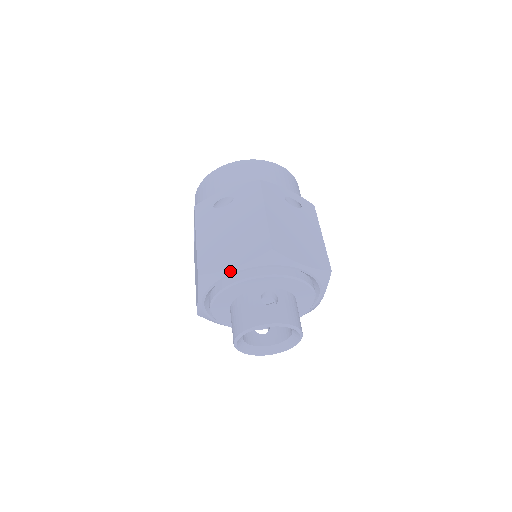
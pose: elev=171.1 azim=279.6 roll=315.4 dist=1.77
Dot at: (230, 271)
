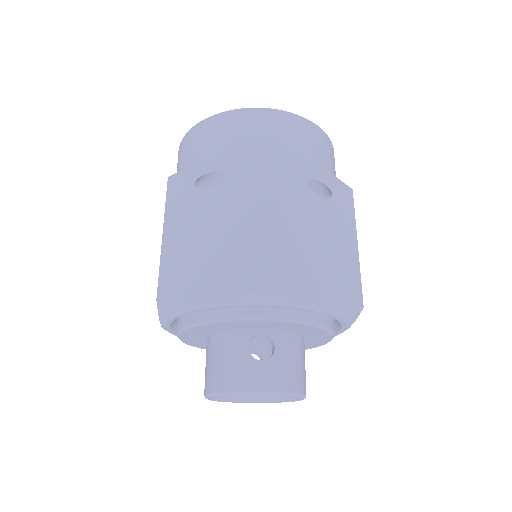
Dot at: (203, 305)
